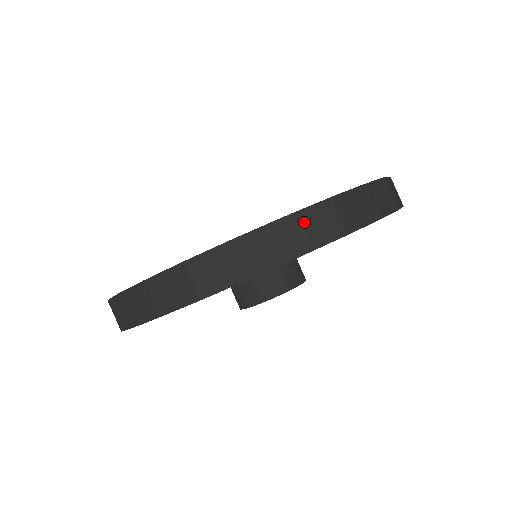
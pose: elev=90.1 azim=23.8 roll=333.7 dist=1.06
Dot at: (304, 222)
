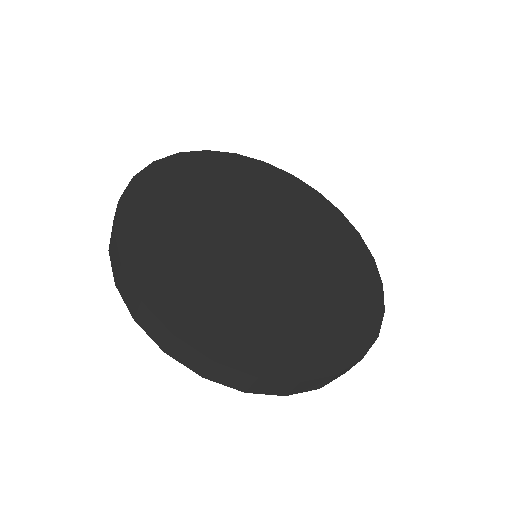
Dot at: occluded
